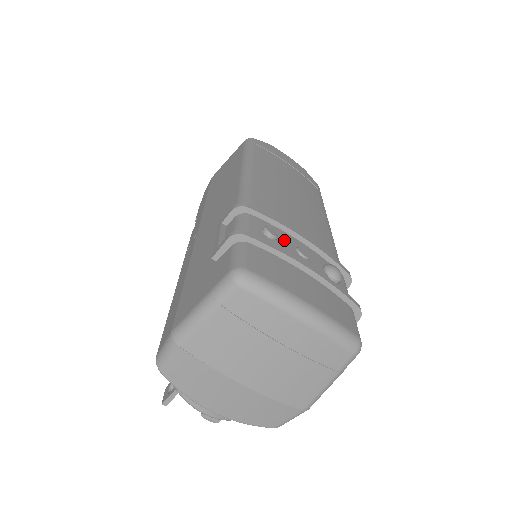
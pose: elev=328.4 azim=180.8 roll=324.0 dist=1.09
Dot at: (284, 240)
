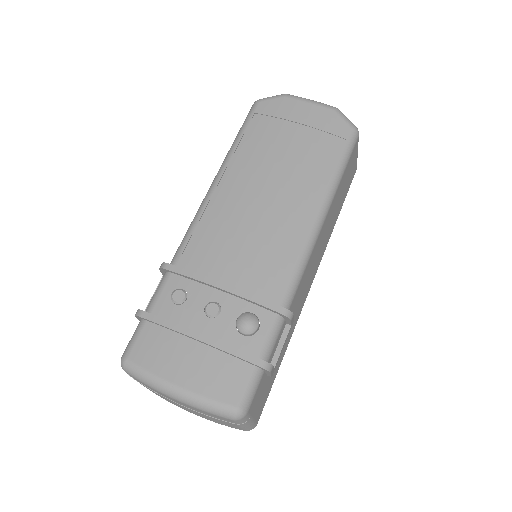
Dot at: (194, 299)
